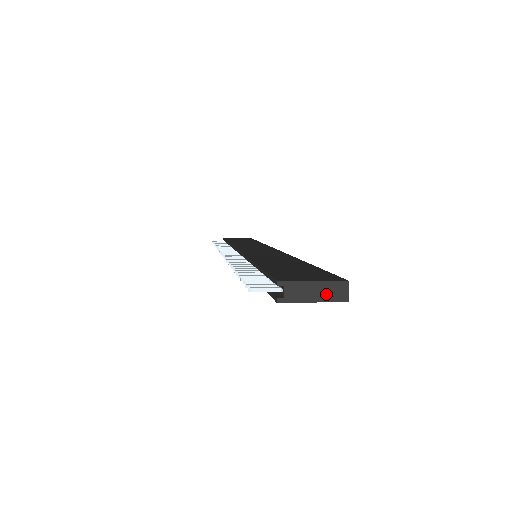
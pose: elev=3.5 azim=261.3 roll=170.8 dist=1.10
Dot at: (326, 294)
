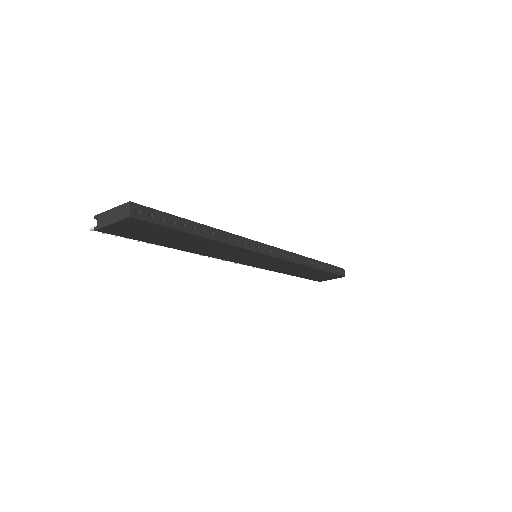
Dot at: (118, 215)
